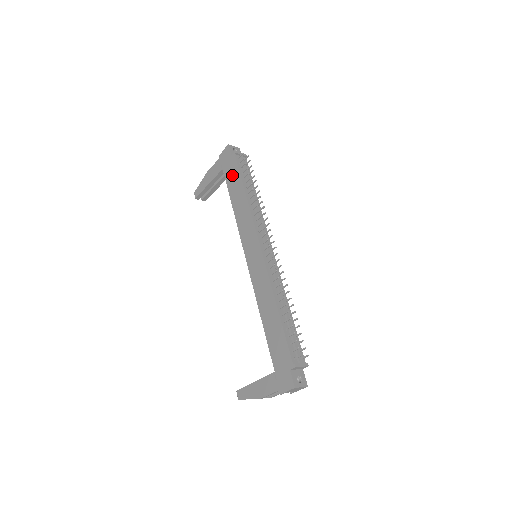
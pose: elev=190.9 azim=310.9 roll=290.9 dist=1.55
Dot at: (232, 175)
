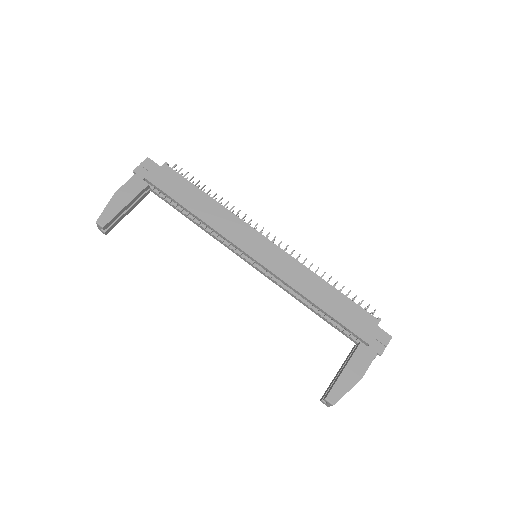
Dot at: (176, 185)
